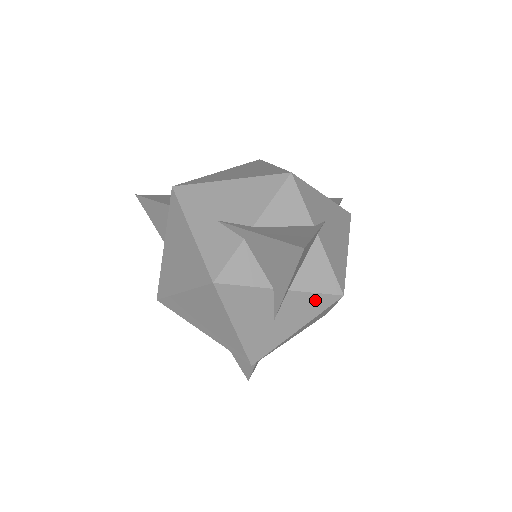
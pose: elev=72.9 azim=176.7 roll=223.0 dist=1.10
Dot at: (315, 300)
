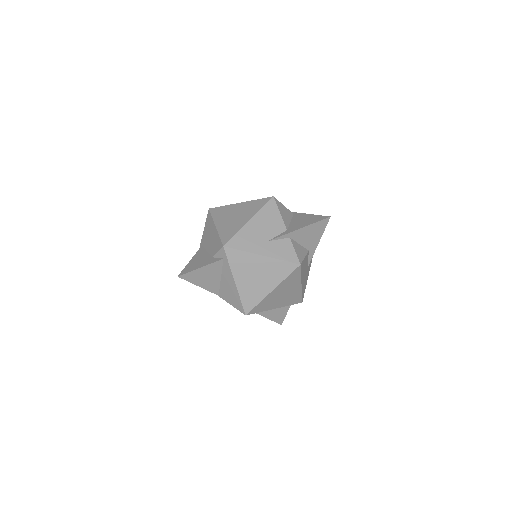
Dot at: occluded
